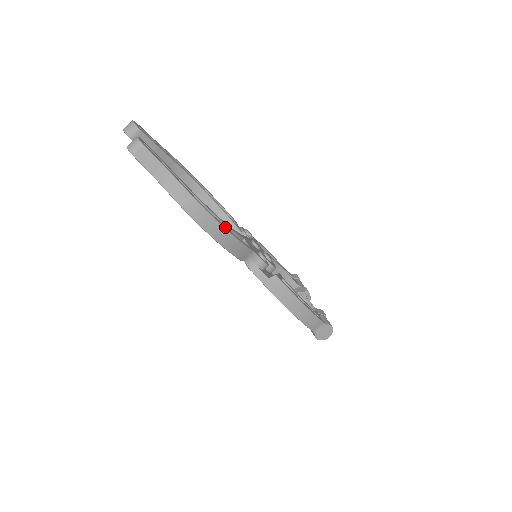
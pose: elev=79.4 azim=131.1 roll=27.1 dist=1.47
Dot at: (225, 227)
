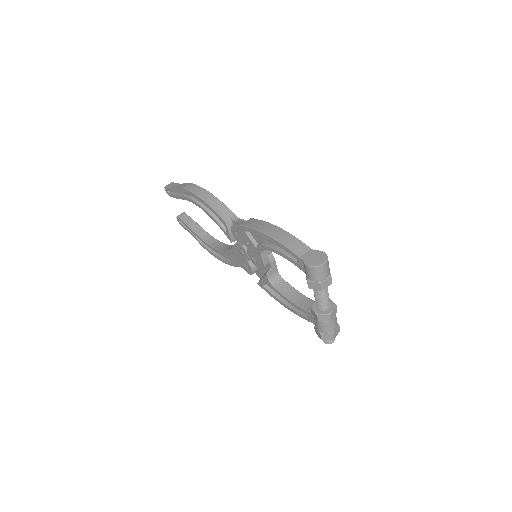
Dot at: occluded
